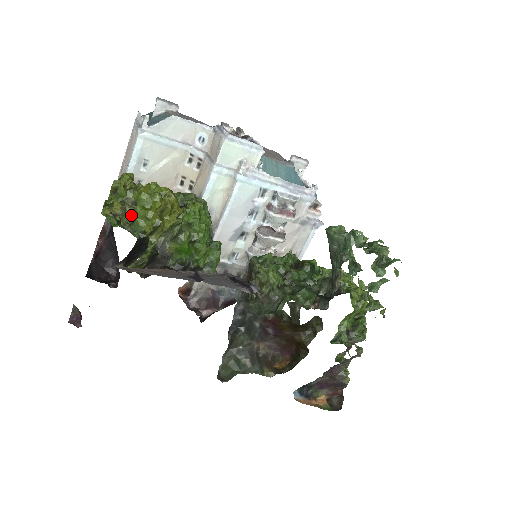
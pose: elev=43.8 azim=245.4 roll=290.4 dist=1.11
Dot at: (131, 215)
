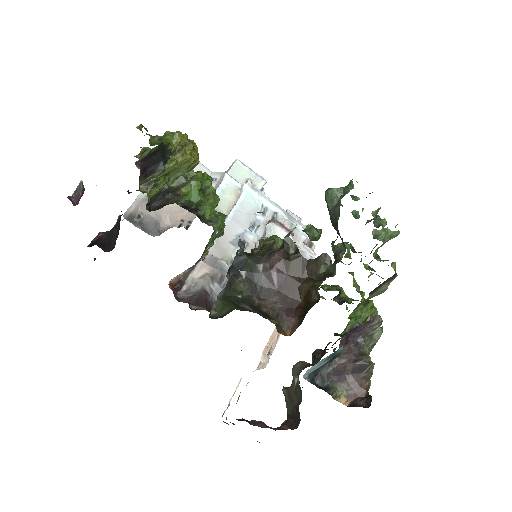
Dot at: (159, 140)
